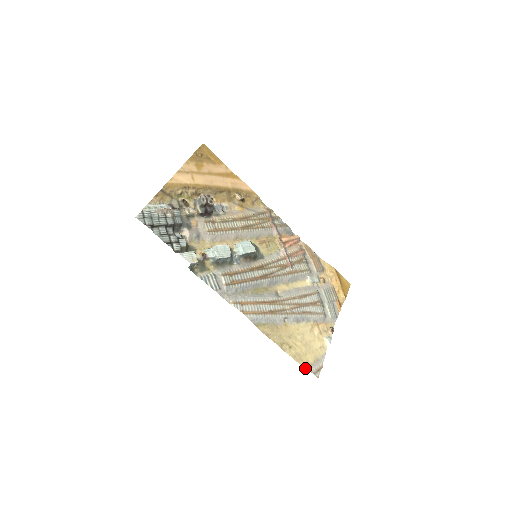
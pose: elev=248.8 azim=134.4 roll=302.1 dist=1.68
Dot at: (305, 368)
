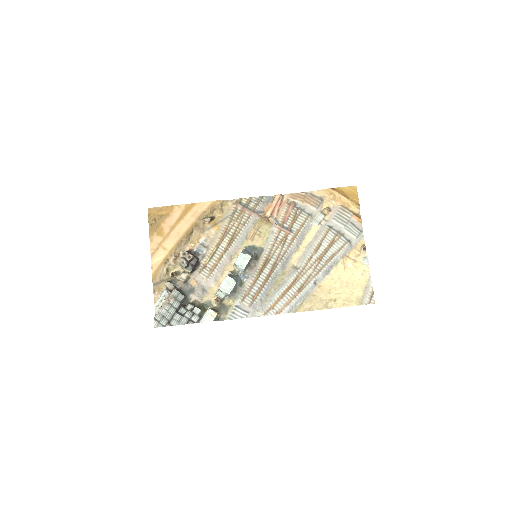
Dot at: occluded
